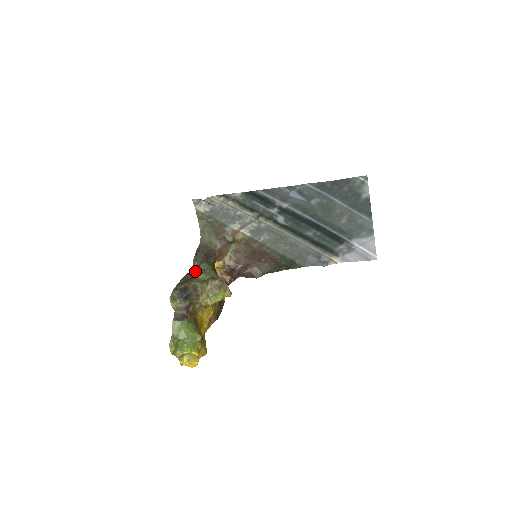
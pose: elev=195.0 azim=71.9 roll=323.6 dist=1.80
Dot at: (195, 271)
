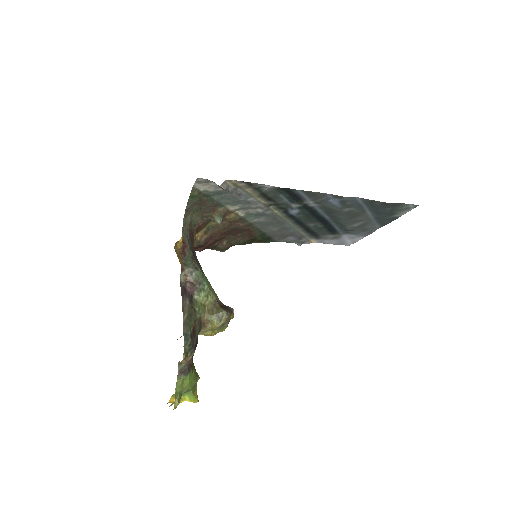
Dot at: (186, 283)
